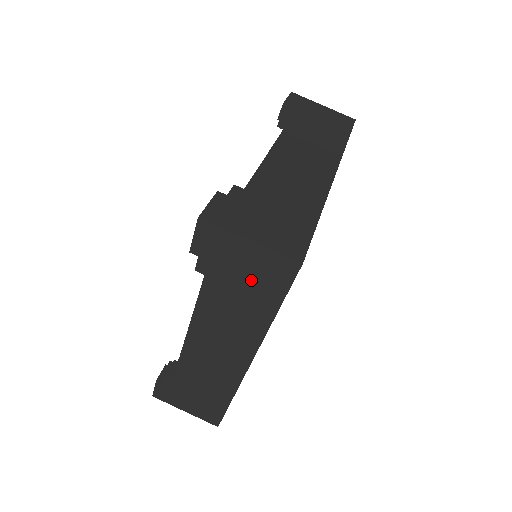
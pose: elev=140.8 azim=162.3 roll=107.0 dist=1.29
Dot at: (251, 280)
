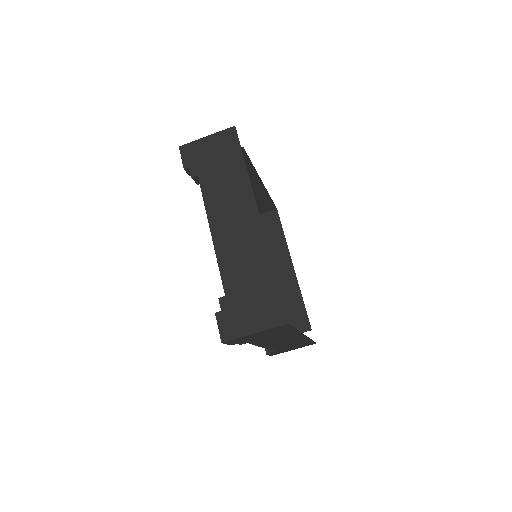
Dot at: (220, 156)
